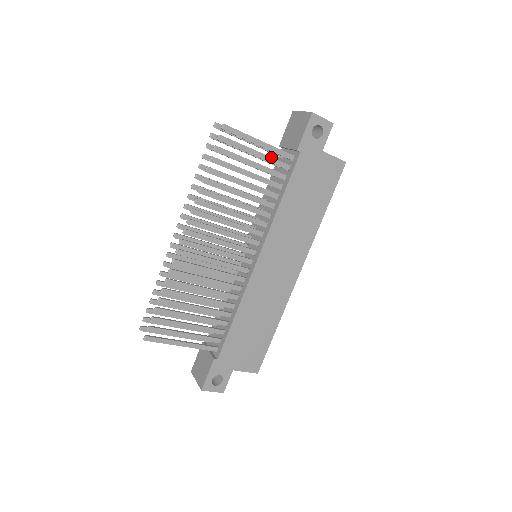
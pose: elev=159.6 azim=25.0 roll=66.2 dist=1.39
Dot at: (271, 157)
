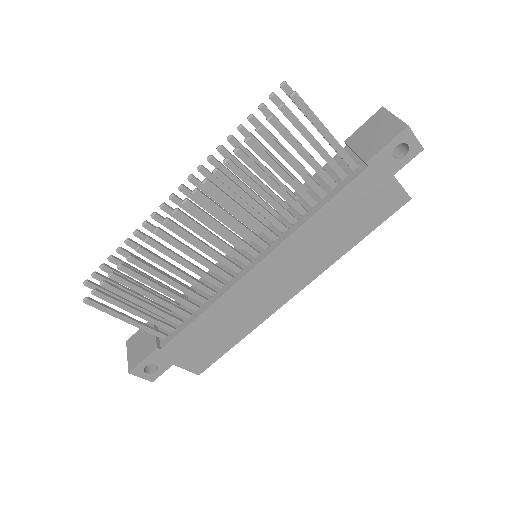
Dot at: occluded
